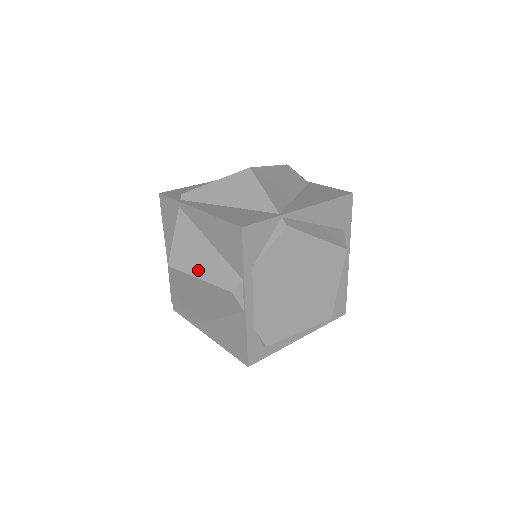
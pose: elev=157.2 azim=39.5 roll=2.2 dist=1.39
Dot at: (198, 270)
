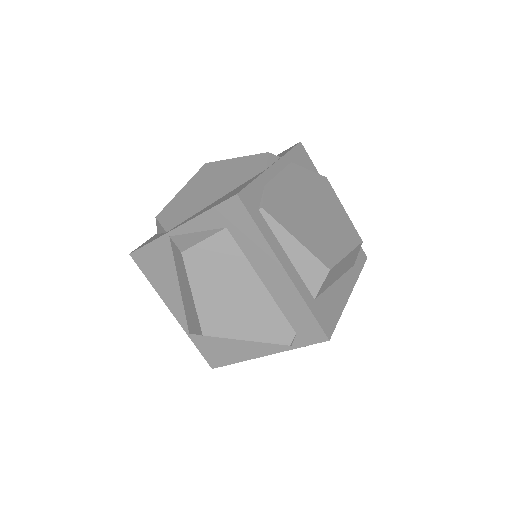
Dot at: occluded
